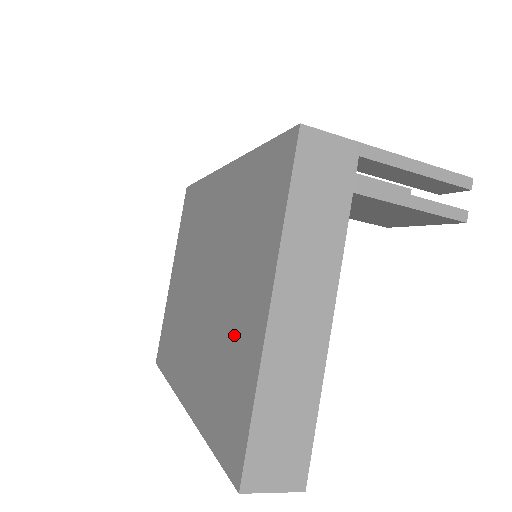
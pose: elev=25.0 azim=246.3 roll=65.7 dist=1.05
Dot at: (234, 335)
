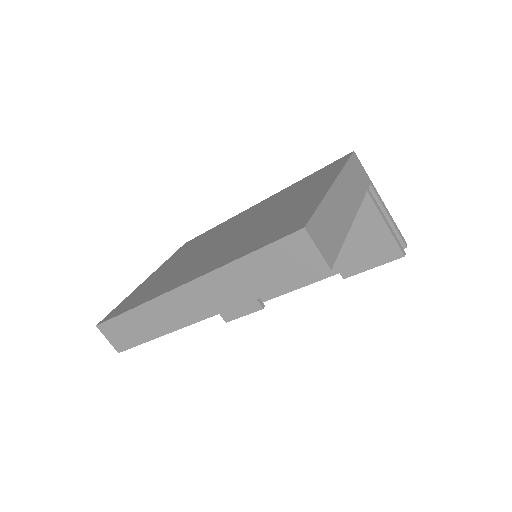
Dot at: (286, 212)
